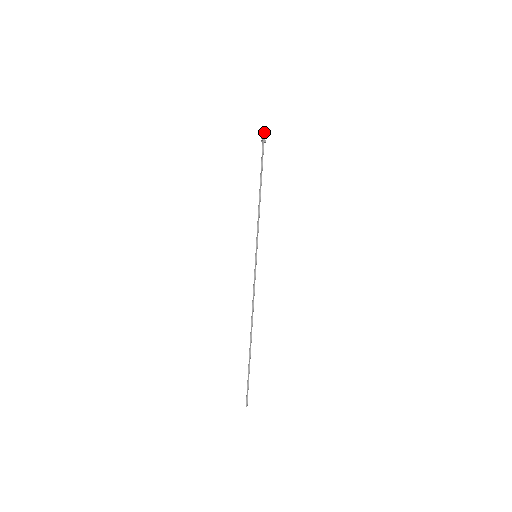
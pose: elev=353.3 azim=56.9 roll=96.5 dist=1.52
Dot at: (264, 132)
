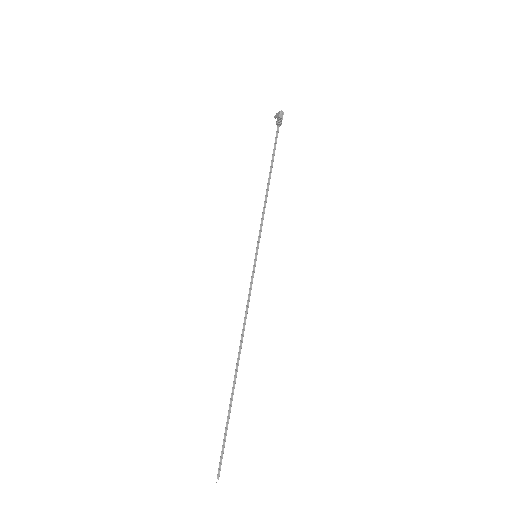
Dot at: (280, 113)
